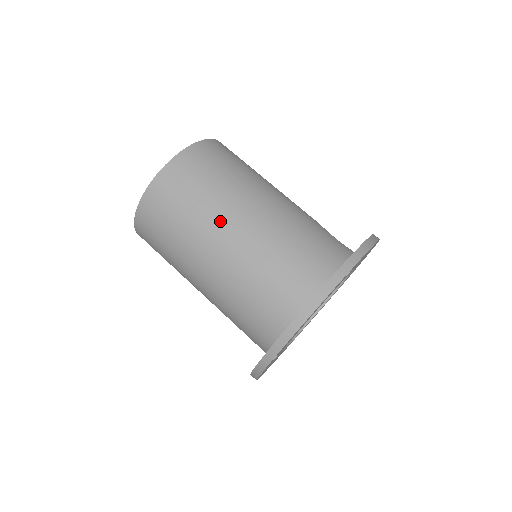
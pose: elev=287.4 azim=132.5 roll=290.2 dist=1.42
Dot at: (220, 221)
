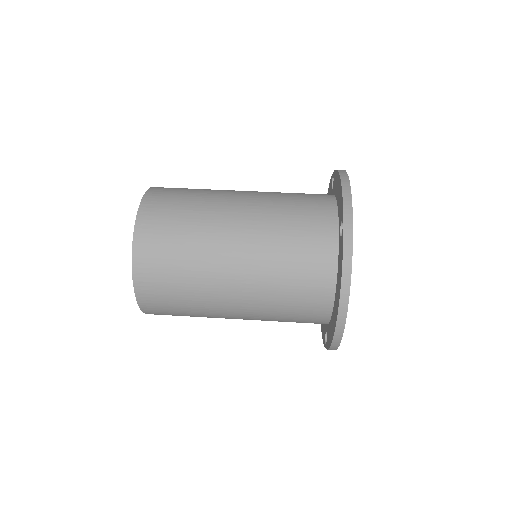
Dot at: (225, 193)
